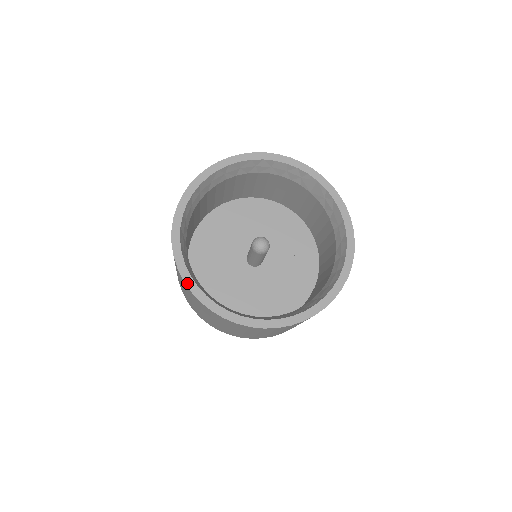
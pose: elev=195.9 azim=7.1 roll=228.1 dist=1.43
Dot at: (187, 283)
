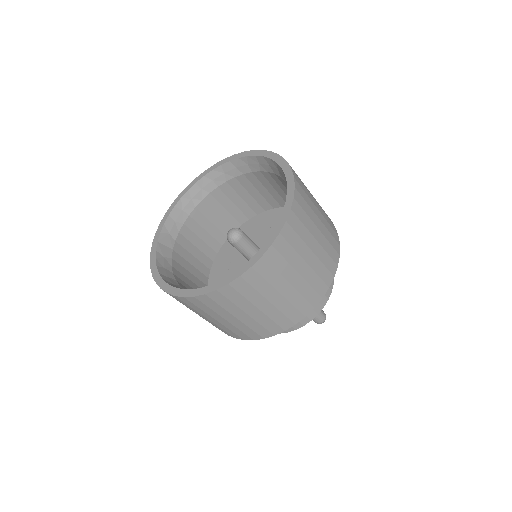
Dot at: (159, 227)
